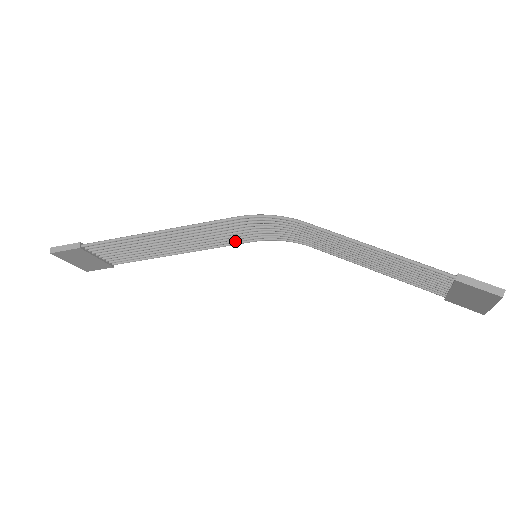
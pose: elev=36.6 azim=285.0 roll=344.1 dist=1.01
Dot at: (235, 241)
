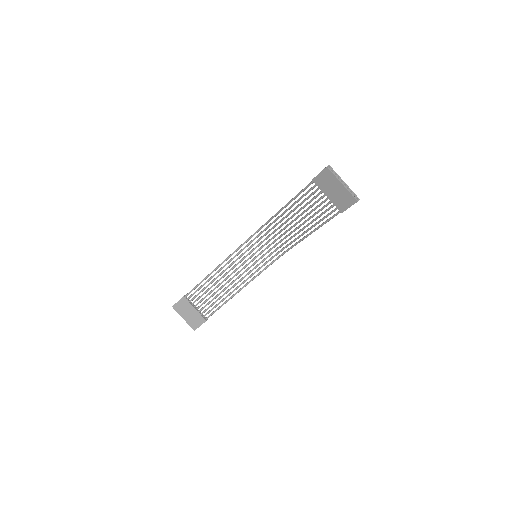
Dot at: (258, 269)
